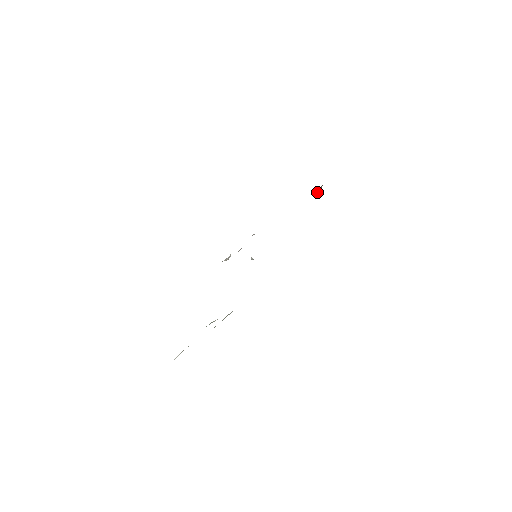
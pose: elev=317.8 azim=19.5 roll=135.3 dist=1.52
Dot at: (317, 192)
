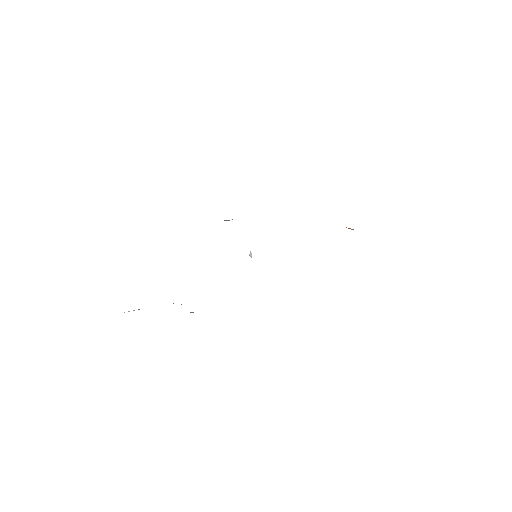
Dot at: (350, 228)
